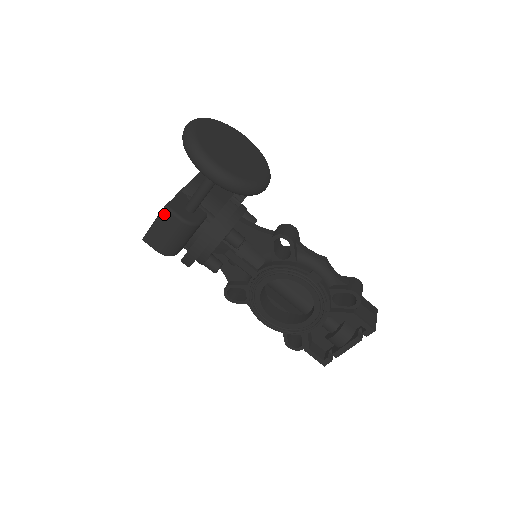
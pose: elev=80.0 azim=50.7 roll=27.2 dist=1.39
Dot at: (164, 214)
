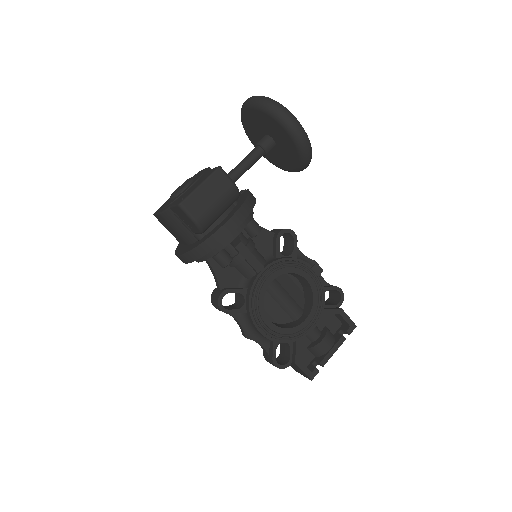
Dot at: (217, 174)
